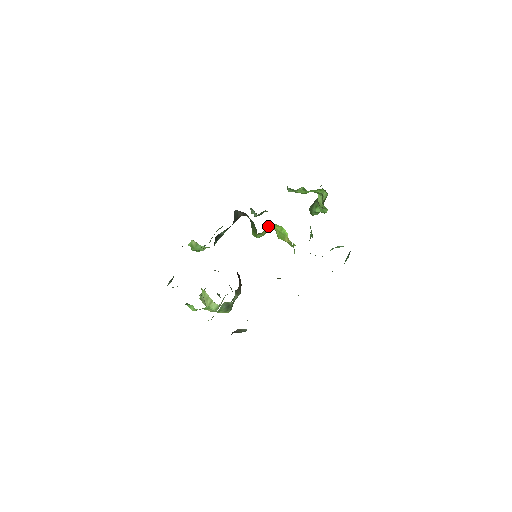
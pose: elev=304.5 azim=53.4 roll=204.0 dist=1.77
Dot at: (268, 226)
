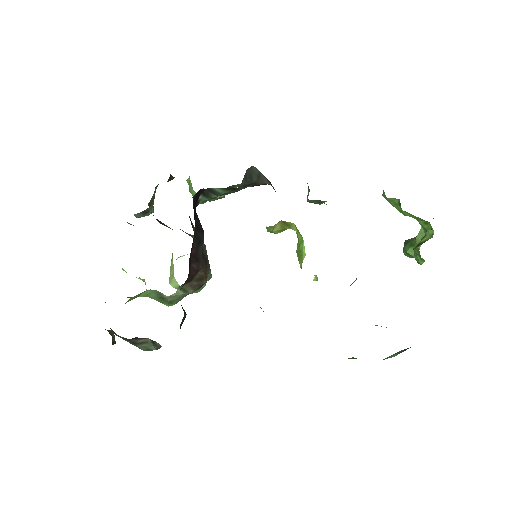
Dot at: (287, 223)
